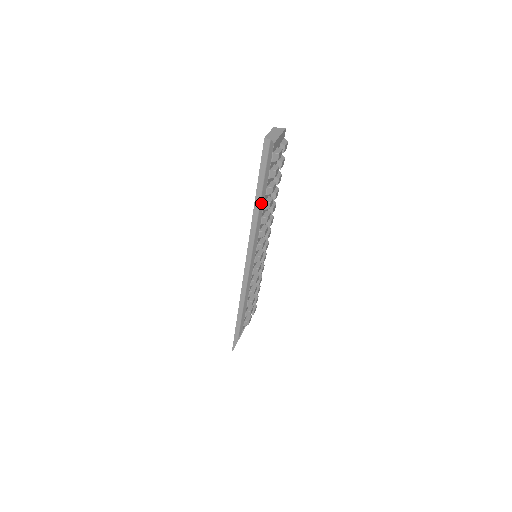
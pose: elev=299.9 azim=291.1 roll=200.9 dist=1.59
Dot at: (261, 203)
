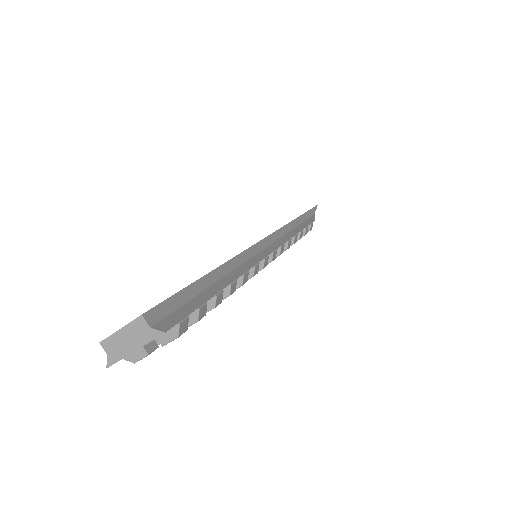
Dot at: occluded
